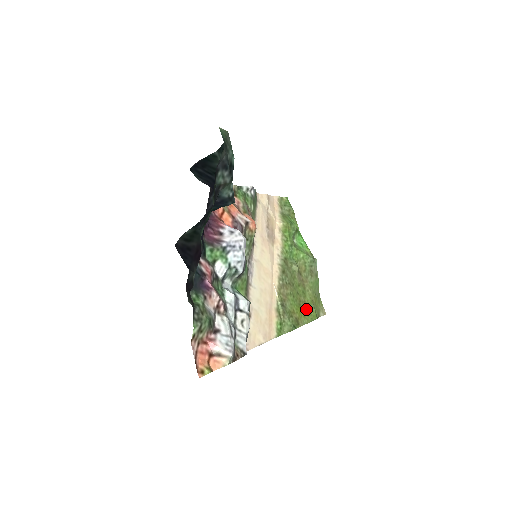
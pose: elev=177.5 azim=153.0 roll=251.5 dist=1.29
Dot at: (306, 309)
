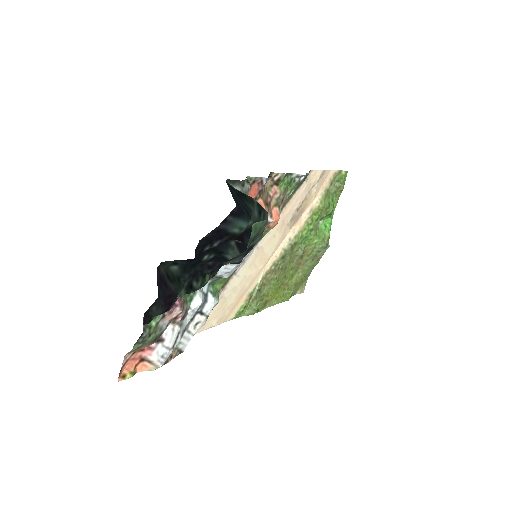
Dot at: (284, 291)
